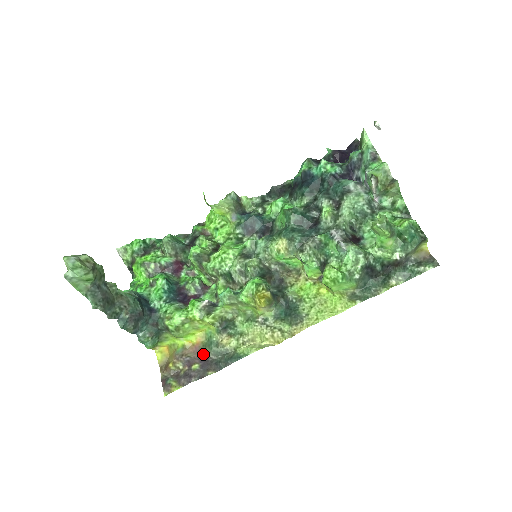
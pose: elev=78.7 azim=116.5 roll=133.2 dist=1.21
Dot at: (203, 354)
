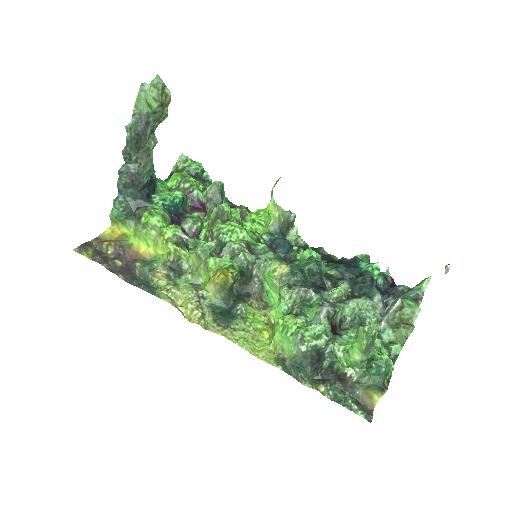
Dot at: (134, 263)
